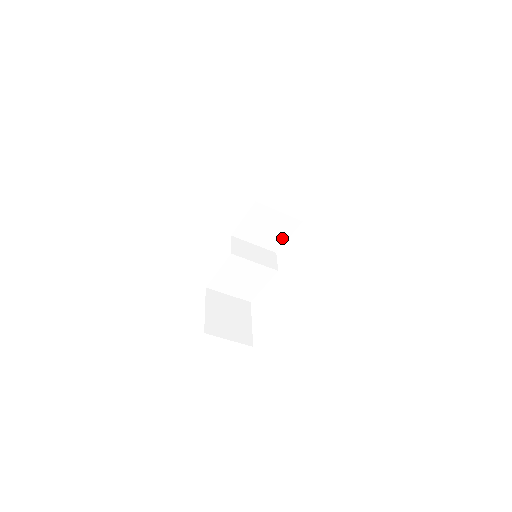
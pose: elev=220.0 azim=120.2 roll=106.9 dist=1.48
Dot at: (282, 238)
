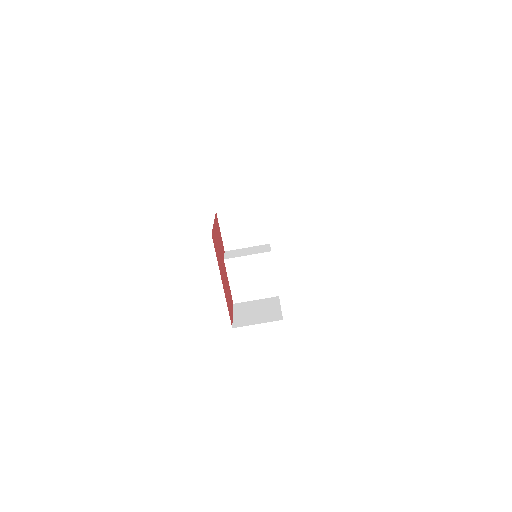
Dot at: (262, 228)
